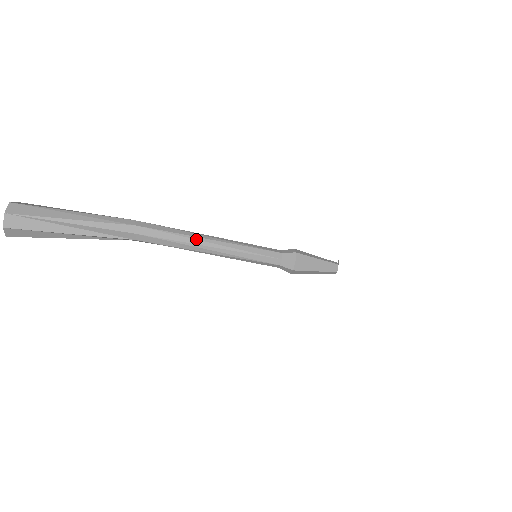
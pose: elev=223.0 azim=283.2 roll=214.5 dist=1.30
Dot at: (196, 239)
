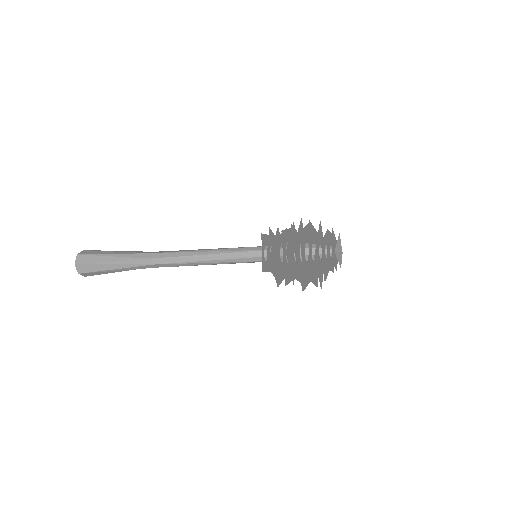
Dot at: (201, 263)
